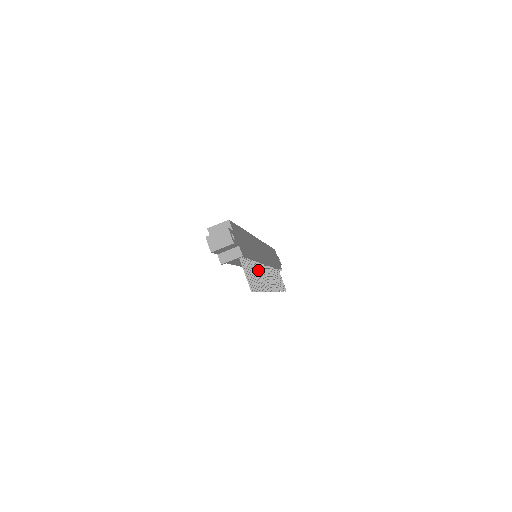
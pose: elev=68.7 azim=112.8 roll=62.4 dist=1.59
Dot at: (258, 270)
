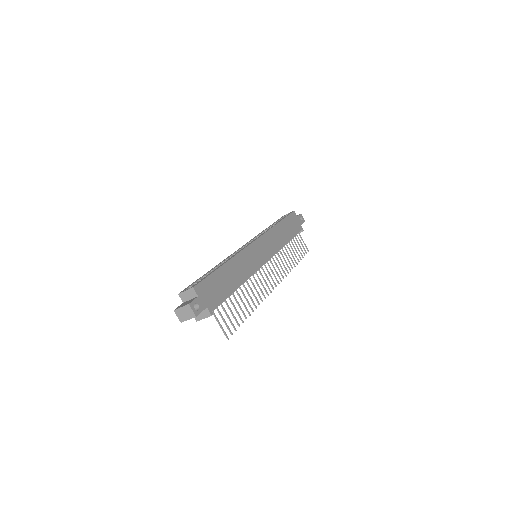
Dot at: (249, 287)
